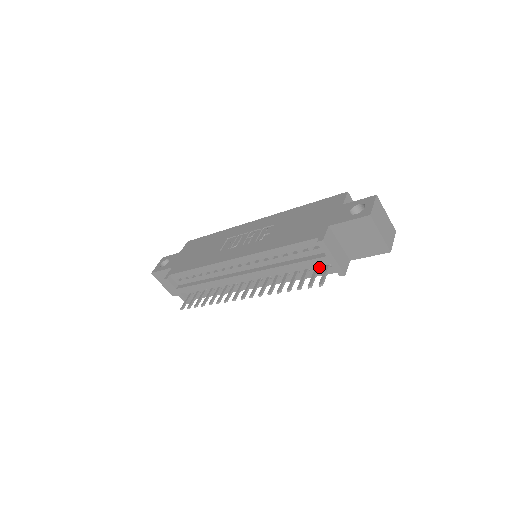
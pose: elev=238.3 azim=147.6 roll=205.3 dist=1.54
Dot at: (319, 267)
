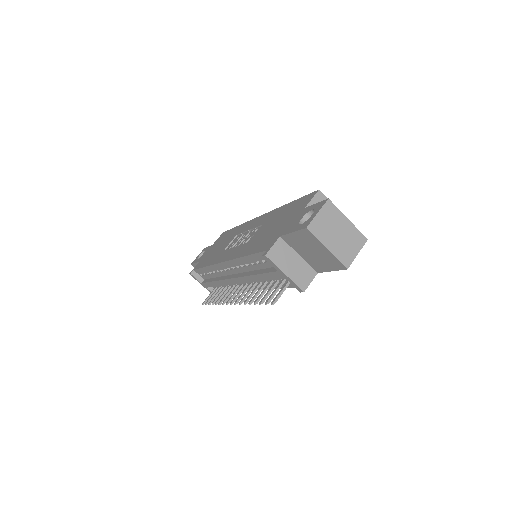
Dot at: (286, 279)
